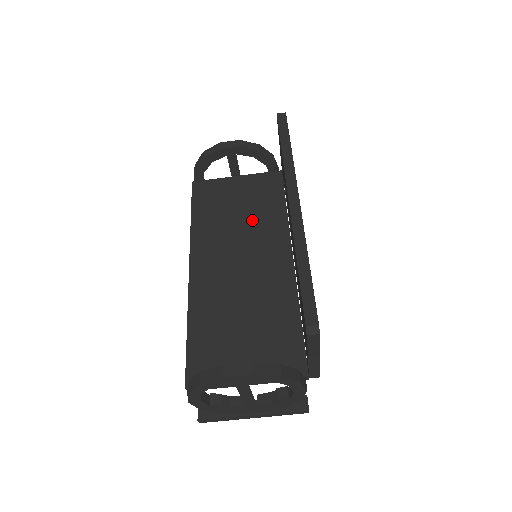
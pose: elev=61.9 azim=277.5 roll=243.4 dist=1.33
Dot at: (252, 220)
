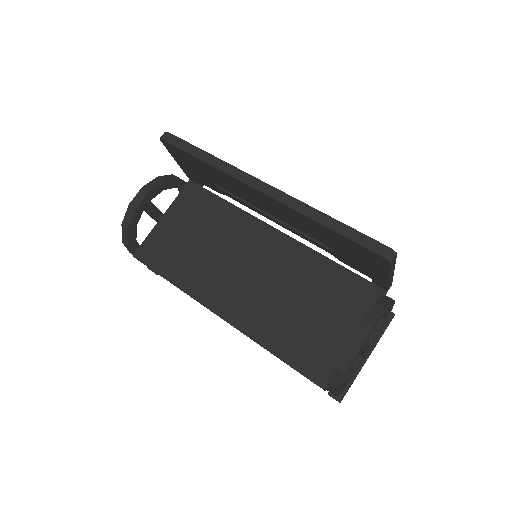
Dot at: (216, 236)
